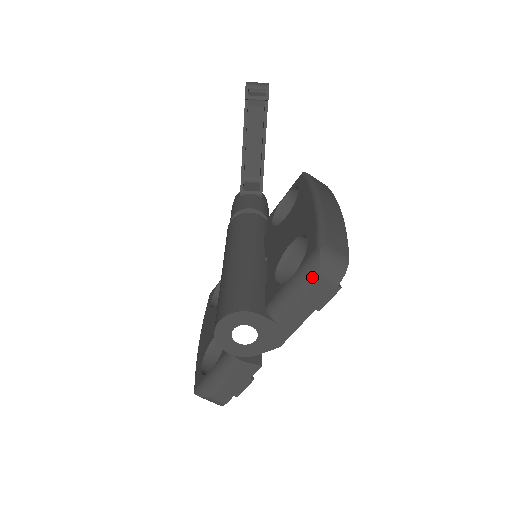
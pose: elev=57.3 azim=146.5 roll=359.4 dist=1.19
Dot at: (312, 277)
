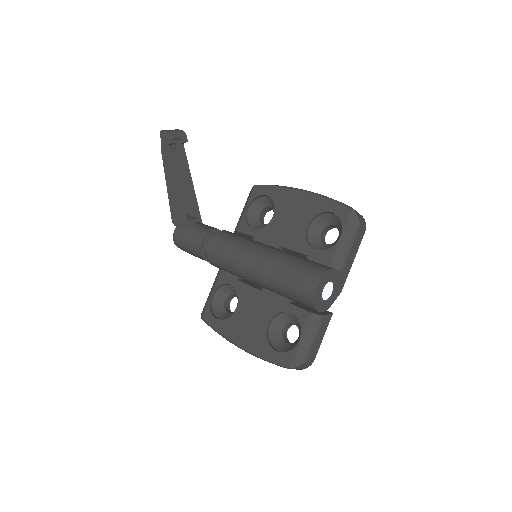
Dot at: (356, 229)
